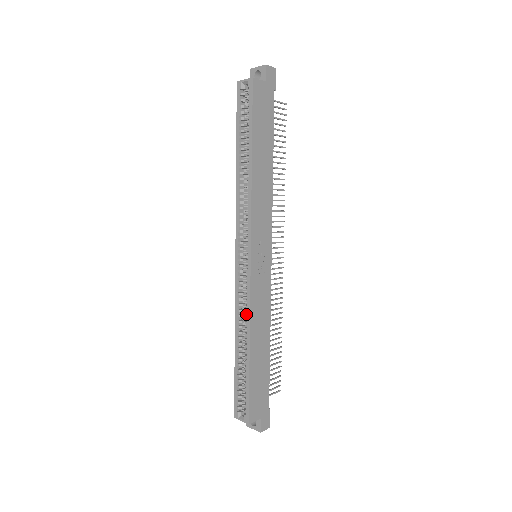
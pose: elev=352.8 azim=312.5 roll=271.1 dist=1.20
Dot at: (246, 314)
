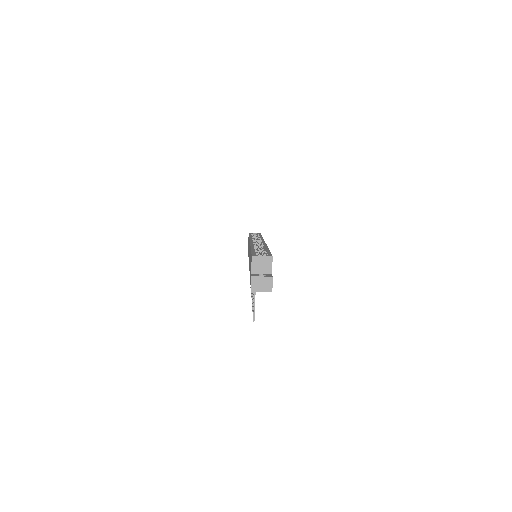
Dot at: occluded
